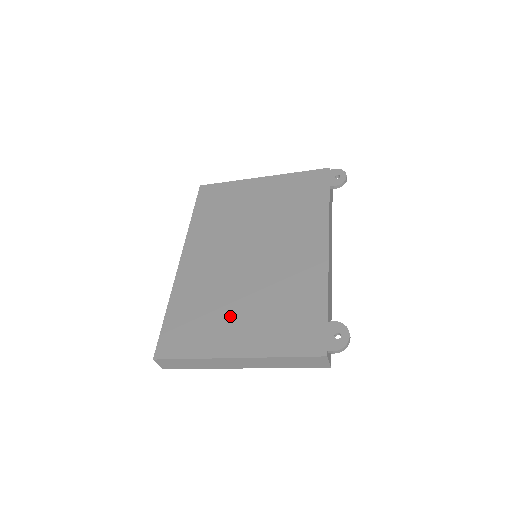
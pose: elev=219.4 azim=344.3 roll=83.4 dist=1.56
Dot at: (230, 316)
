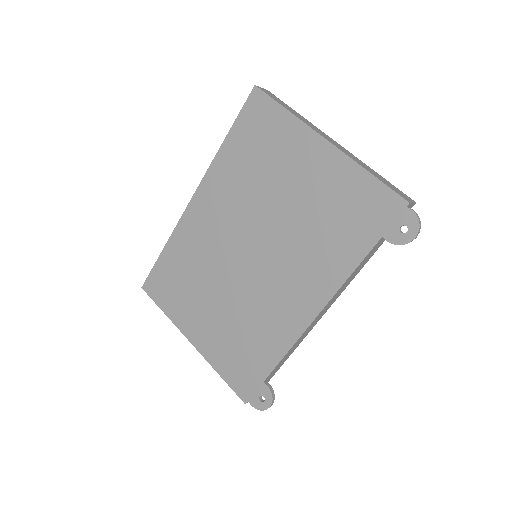
Dot at: (203, 304)
